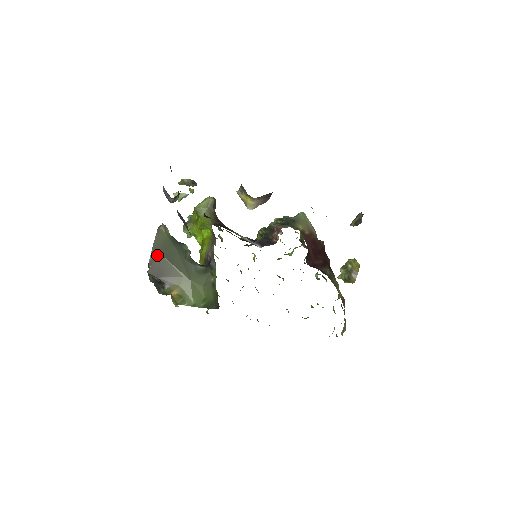
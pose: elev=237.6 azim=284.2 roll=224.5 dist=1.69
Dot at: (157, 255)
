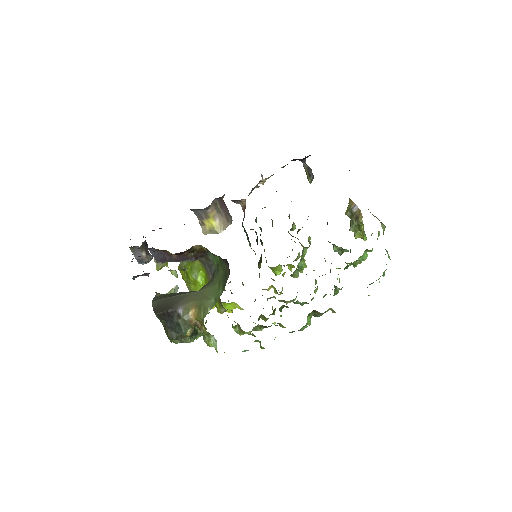
Dot at: (158, 301)
